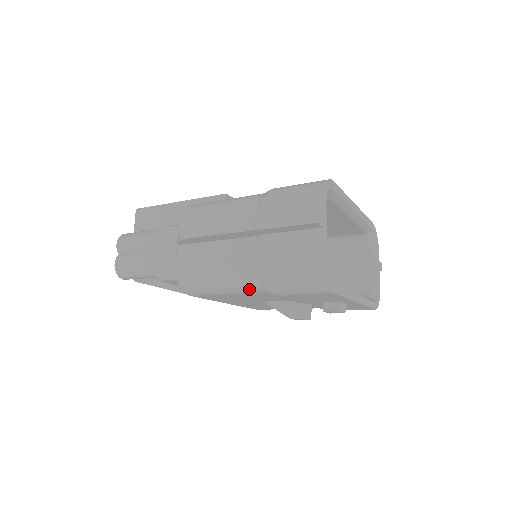
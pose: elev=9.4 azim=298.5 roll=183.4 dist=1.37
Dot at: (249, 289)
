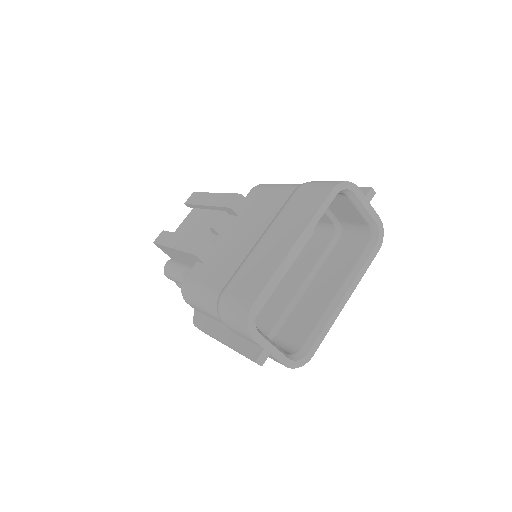
Dot at: occluded
